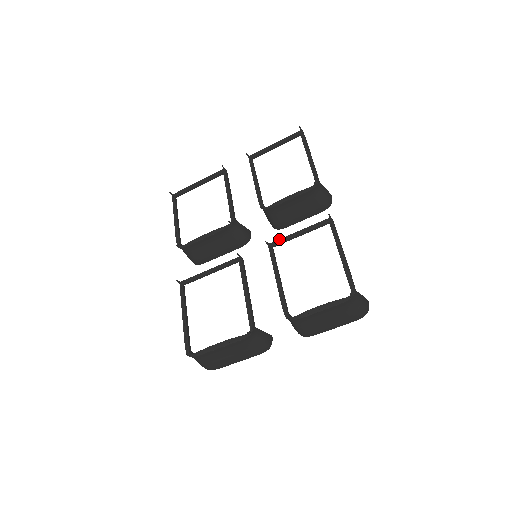
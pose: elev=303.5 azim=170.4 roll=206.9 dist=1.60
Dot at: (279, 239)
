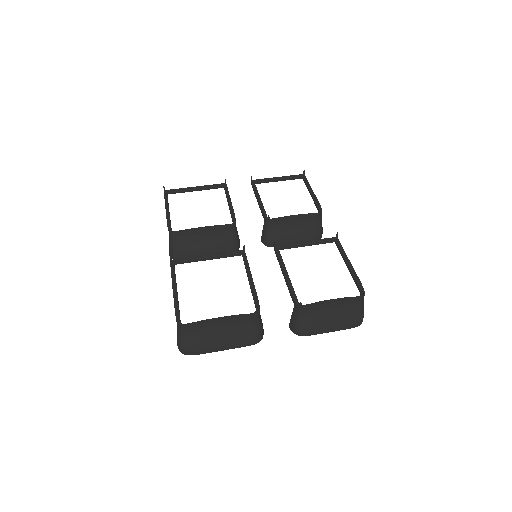
Dot at: occluded
